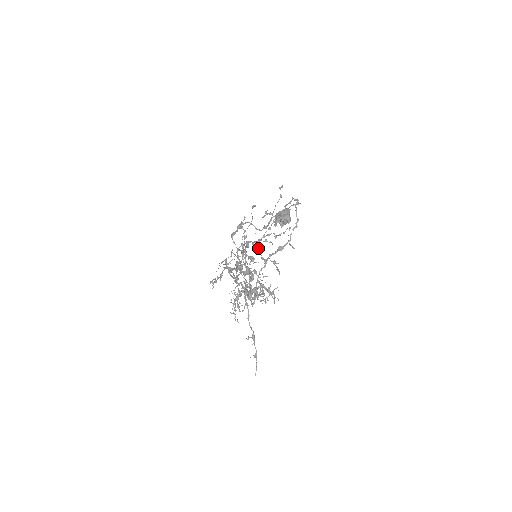
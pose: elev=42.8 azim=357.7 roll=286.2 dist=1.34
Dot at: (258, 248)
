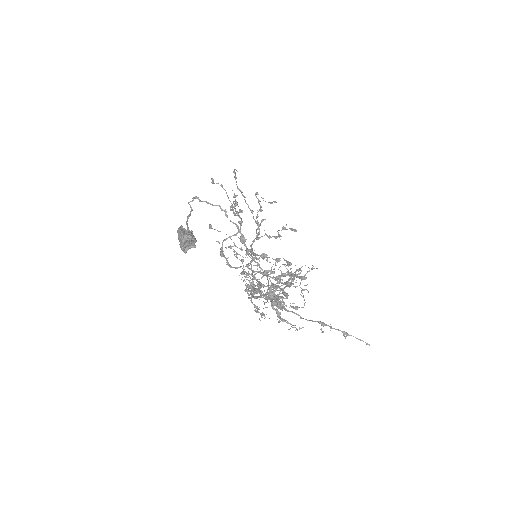
Dot at: occluded
